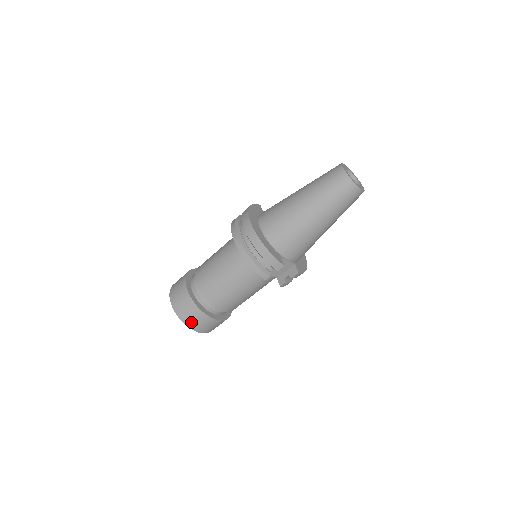
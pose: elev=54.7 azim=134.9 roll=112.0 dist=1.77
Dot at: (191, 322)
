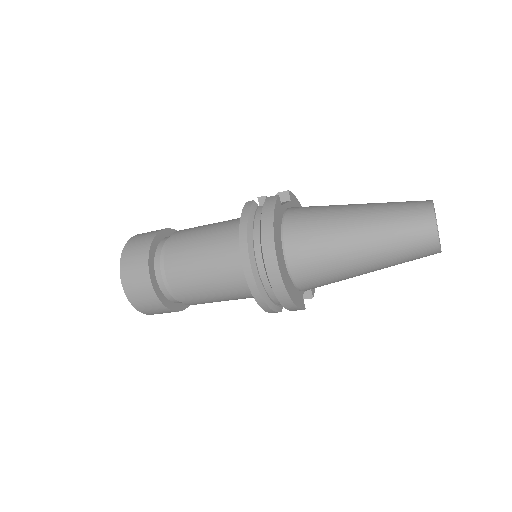
Dot at: (154, 313)
